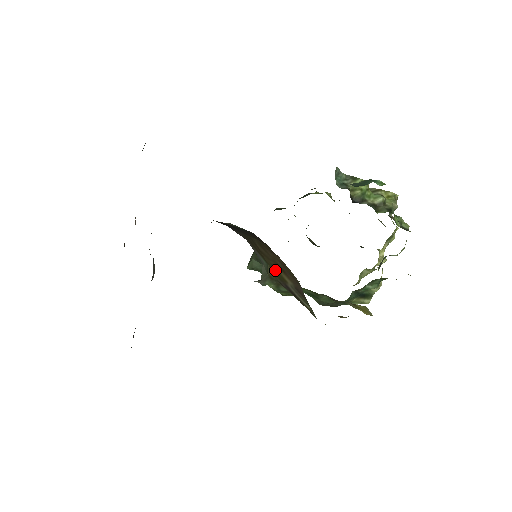
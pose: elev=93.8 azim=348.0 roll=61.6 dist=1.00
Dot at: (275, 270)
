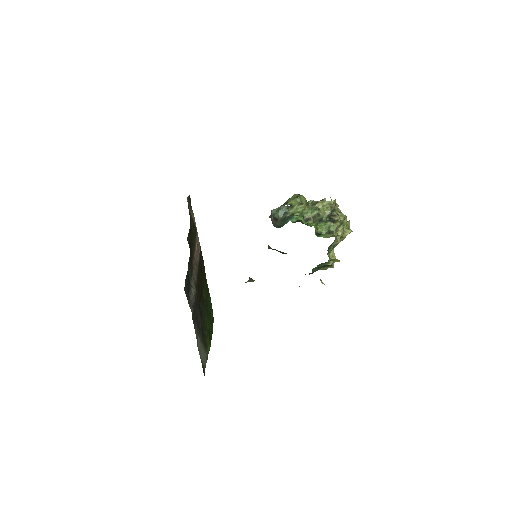
Dot at: occluded
